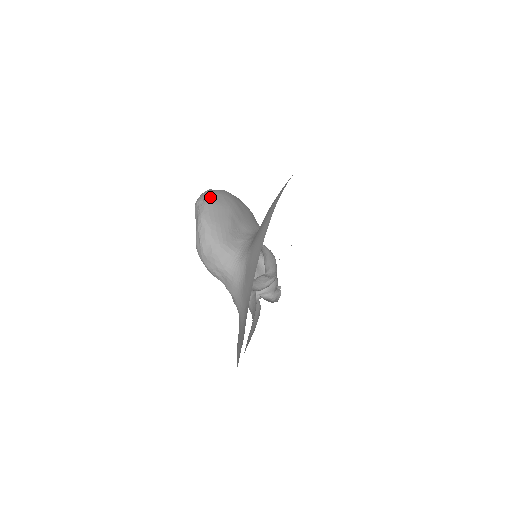
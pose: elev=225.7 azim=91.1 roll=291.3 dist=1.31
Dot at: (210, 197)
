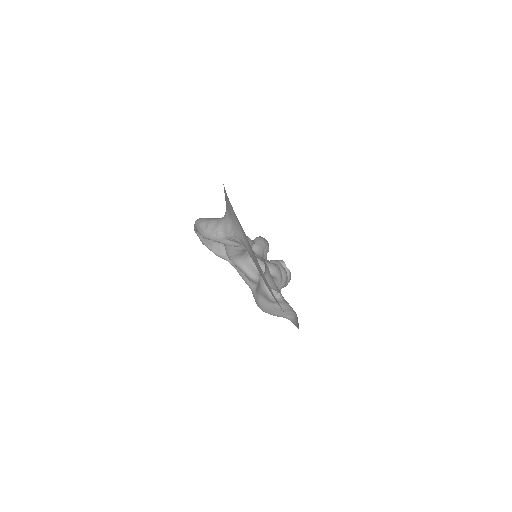
Dot at: occluded
